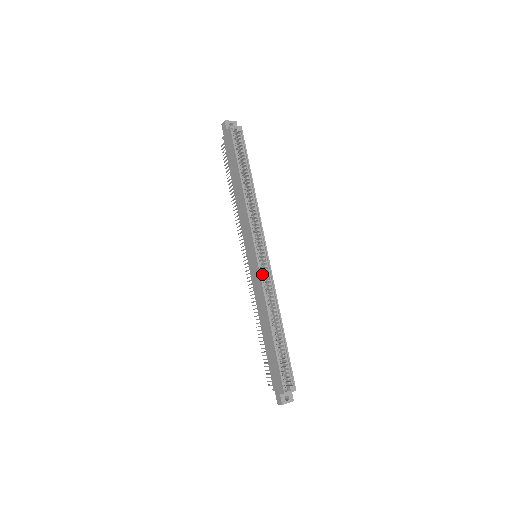
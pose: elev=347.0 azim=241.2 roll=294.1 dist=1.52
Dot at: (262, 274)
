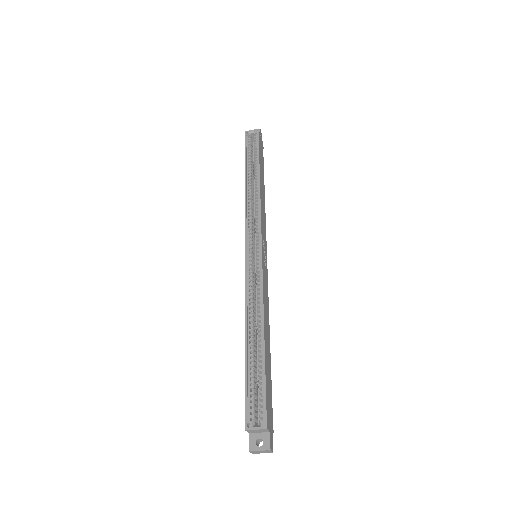
Dot at: (249, 271)
